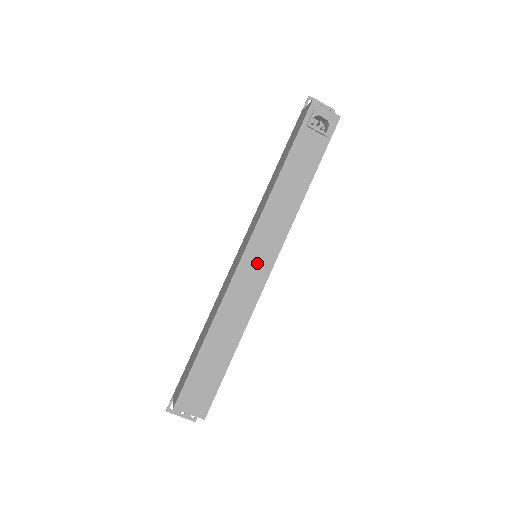
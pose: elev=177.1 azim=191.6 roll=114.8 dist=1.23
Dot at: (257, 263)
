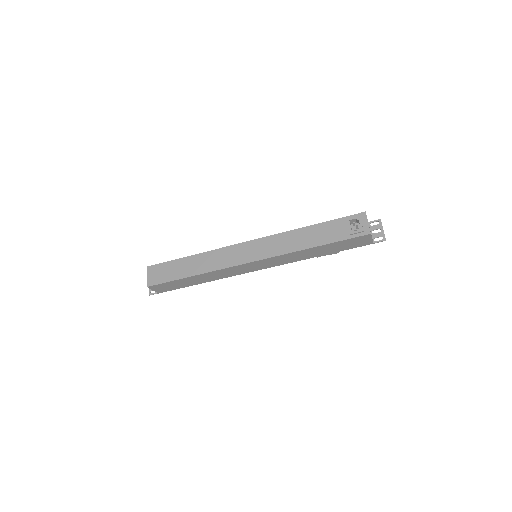
Dot at: (247, 252)
